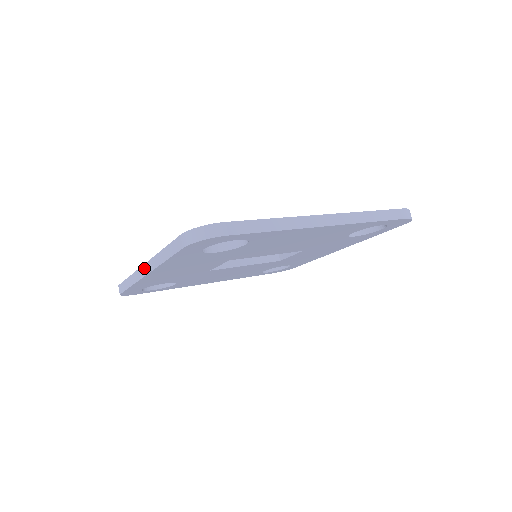
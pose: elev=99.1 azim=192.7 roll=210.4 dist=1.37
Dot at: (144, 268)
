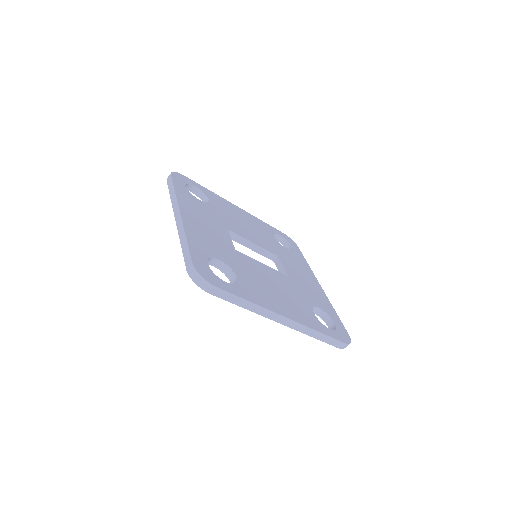
Dot at: (178, 214)
